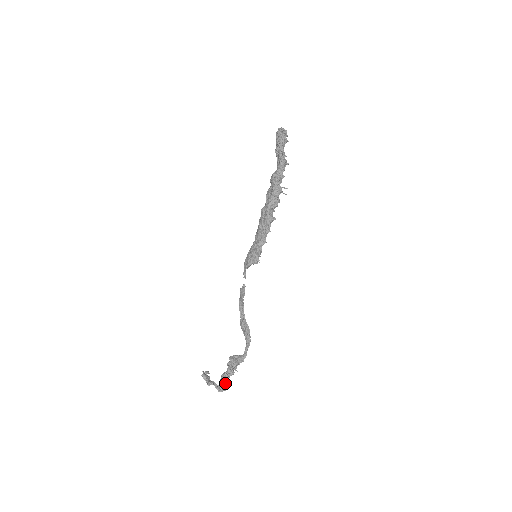
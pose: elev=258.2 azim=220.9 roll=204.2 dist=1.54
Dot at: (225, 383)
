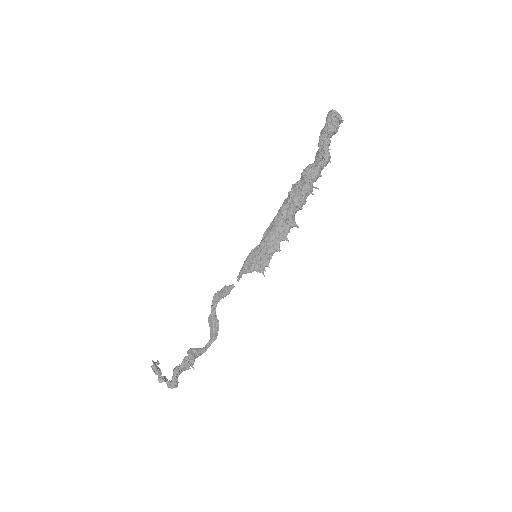
Dot at: occluded
